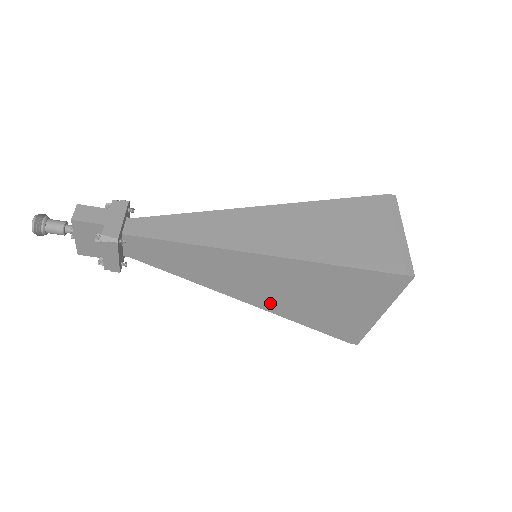
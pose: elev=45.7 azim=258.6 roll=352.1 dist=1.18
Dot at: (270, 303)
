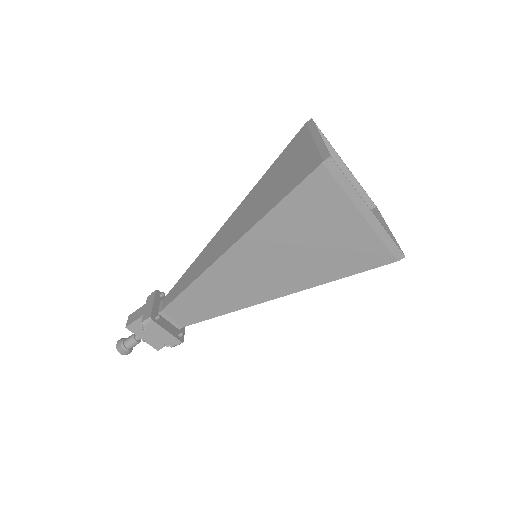
Dot at: (293, 282)
